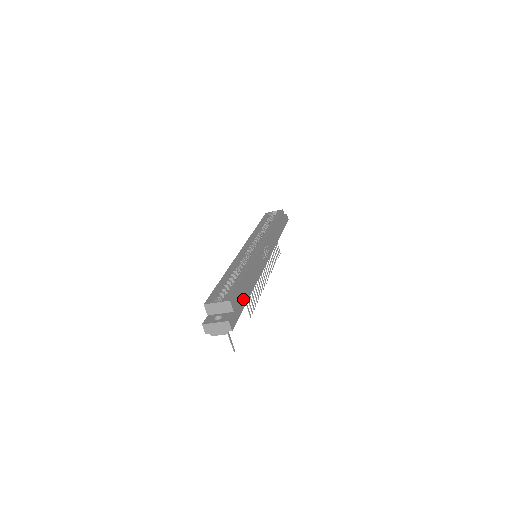
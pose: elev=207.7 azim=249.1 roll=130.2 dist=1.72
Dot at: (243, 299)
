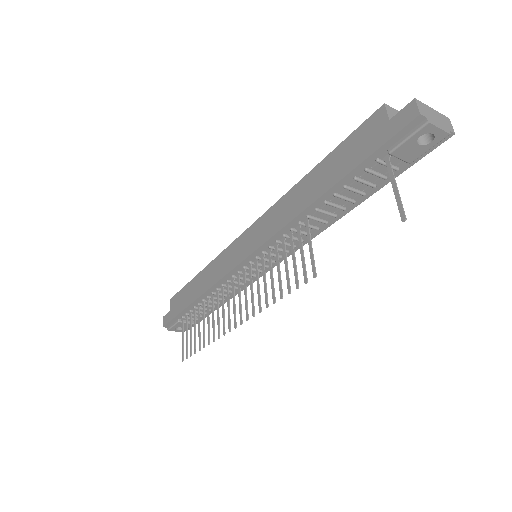
Dot at: occluded
